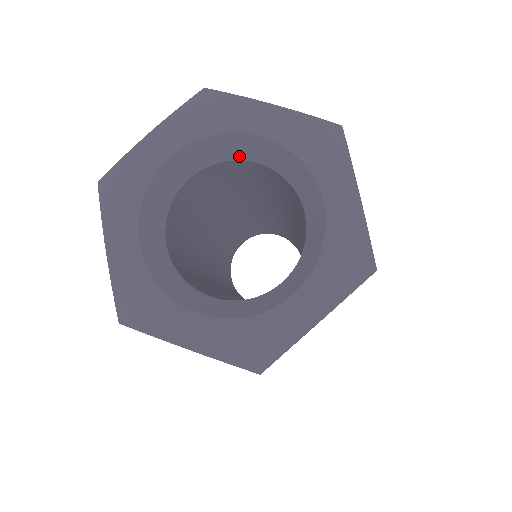
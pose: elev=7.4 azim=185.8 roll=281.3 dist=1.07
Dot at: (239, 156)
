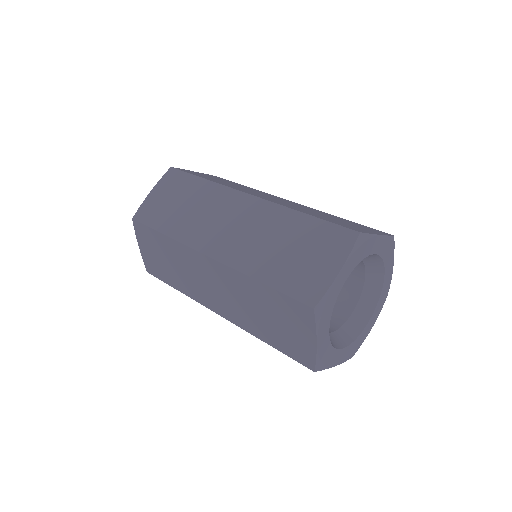
Dot at: occluded
